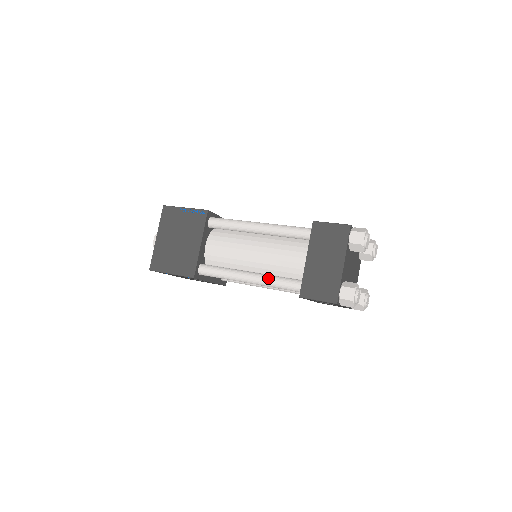
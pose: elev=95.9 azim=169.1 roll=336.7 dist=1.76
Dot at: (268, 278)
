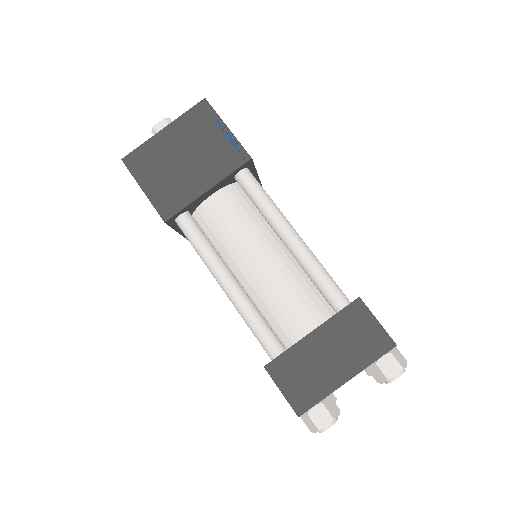
Dot at: (249, 307)
